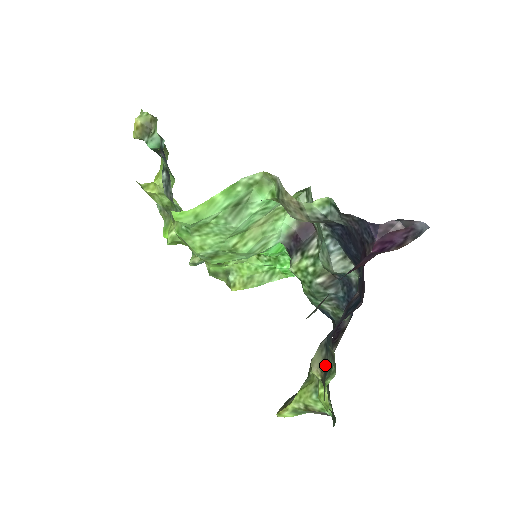
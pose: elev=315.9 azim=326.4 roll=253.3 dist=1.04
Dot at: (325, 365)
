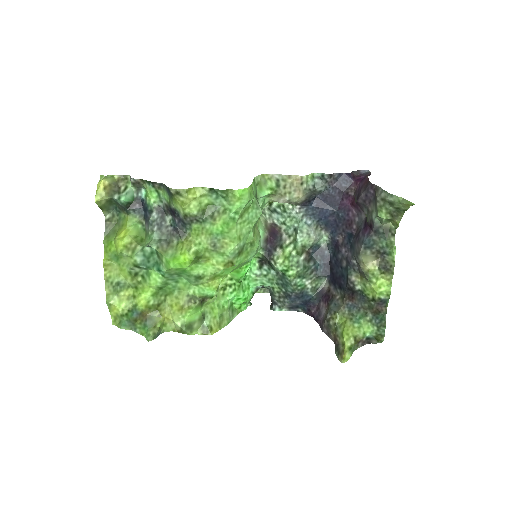
Dot at: (377, 254)
